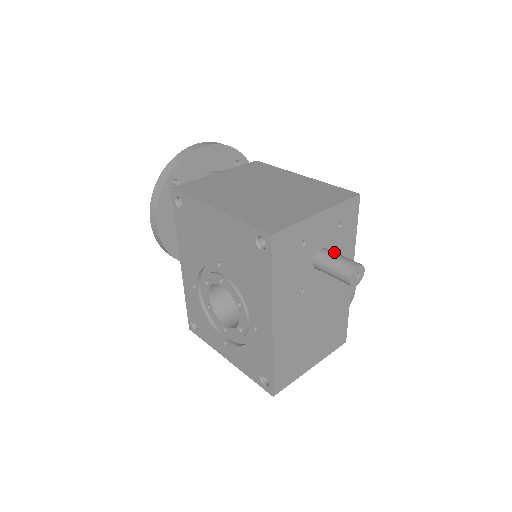
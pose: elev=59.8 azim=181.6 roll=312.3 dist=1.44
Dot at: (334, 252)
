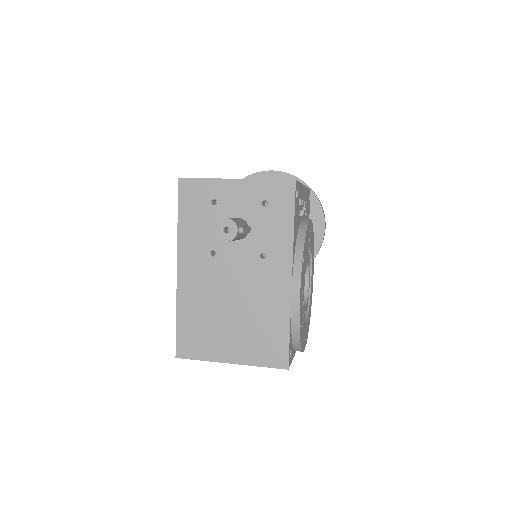
Dot at: (240, 219)
